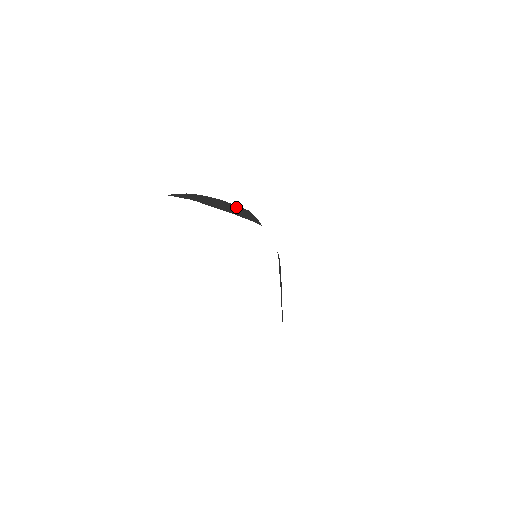
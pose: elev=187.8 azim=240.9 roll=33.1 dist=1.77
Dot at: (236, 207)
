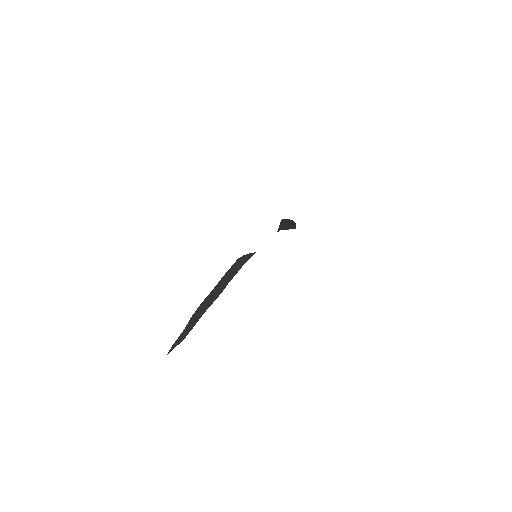
Dot at: (224, 277)
